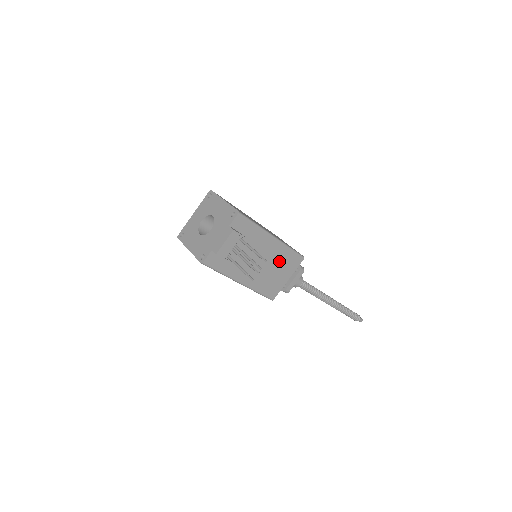
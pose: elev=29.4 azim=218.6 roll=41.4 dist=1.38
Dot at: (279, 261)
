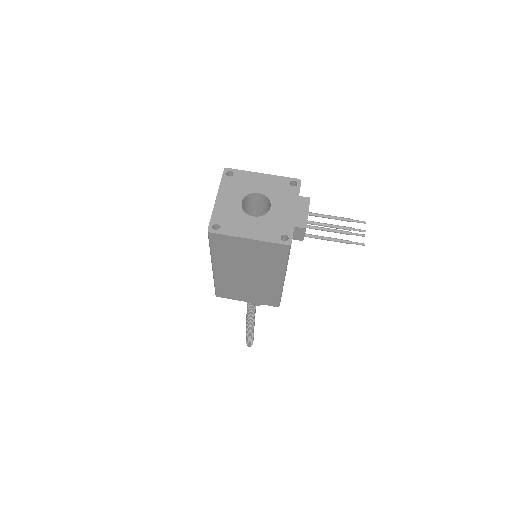
Dot at: occluded
